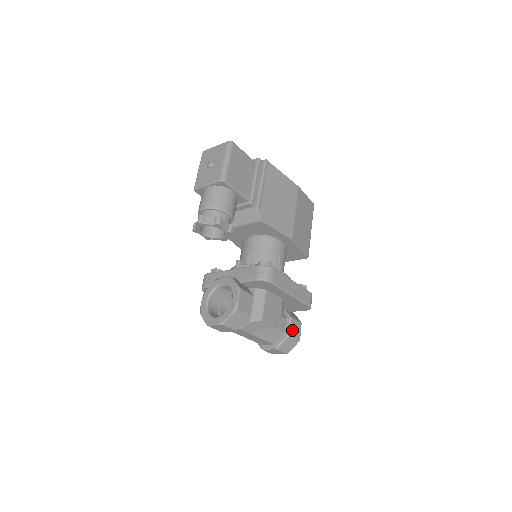
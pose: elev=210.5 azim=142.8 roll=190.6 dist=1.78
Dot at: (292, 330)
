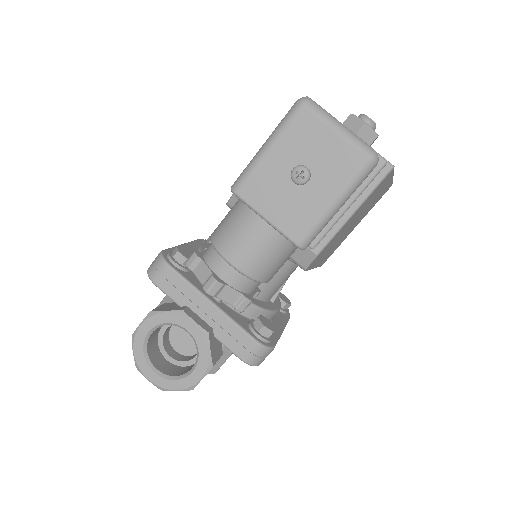
Dot at: occluded
